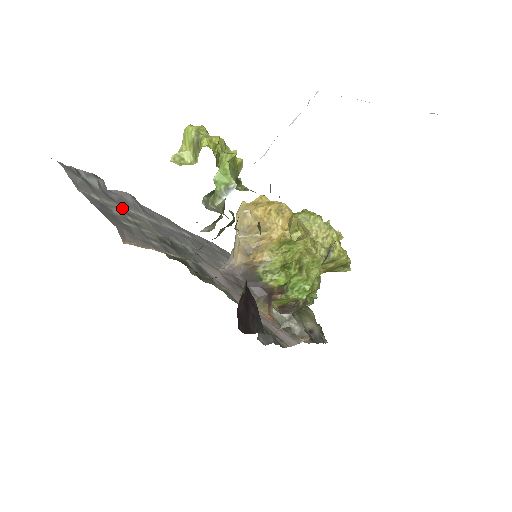
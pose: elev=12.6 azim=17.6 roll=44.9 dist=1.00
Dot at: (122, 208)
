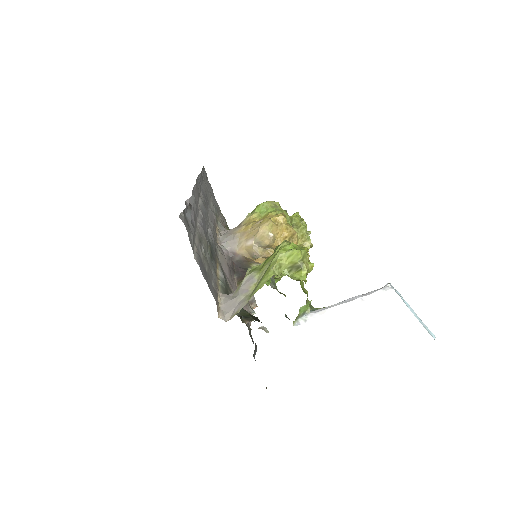
Dot at: (197, 233)
